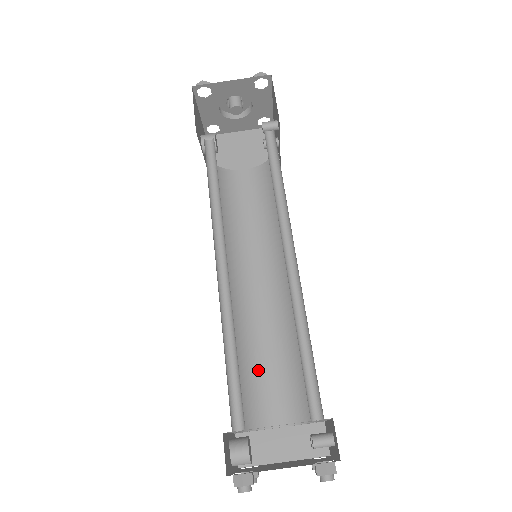
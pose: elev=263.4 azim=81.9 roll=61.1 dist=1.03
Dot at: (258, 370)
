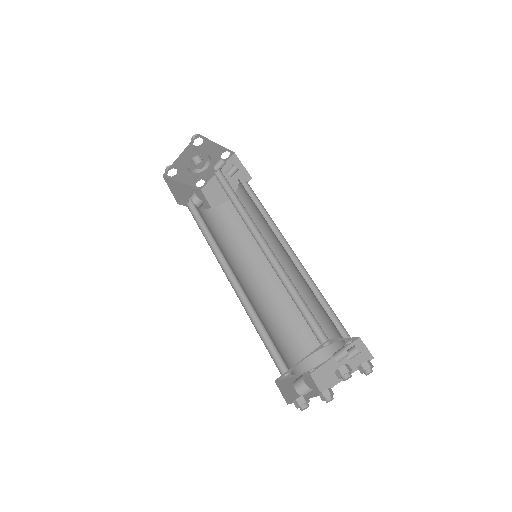
Dot at: (301, 327)
